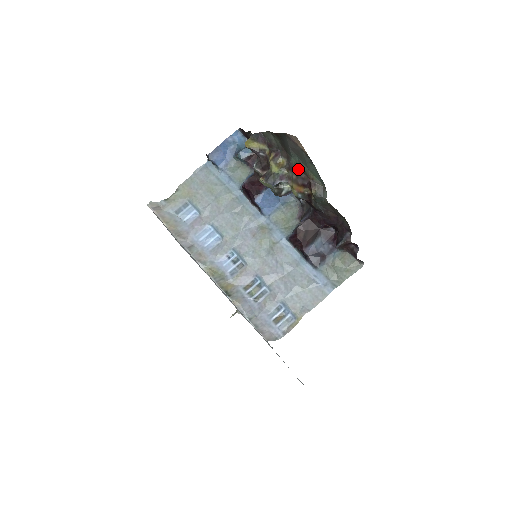
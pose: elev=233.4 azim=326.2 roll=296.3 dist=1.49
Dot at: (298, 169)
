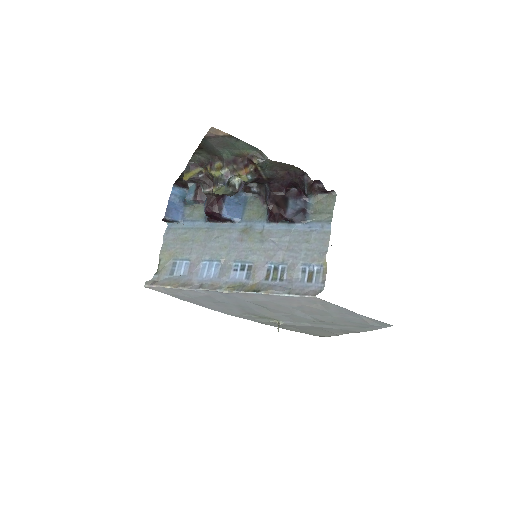
Dot at: (233, 159)
